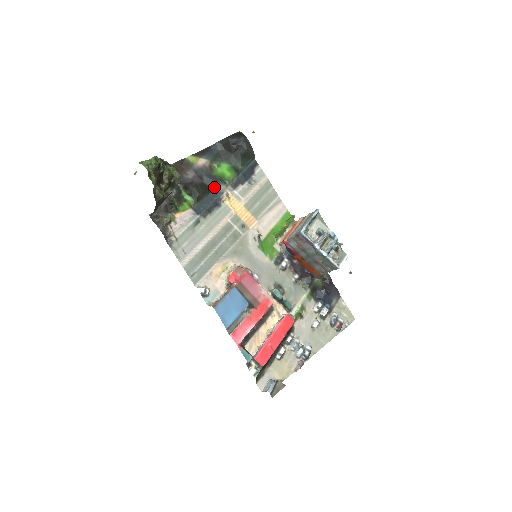
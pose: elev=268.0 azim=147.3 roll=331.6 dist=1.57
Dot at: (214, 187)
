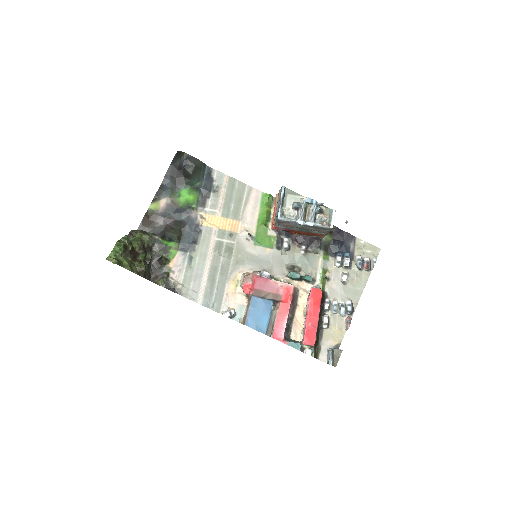
Dot at: (186, 218)
